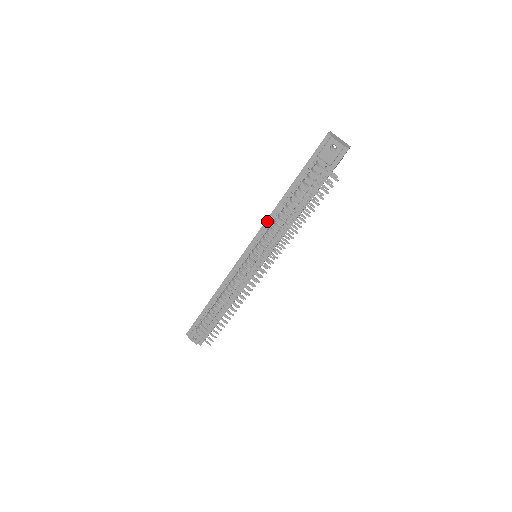
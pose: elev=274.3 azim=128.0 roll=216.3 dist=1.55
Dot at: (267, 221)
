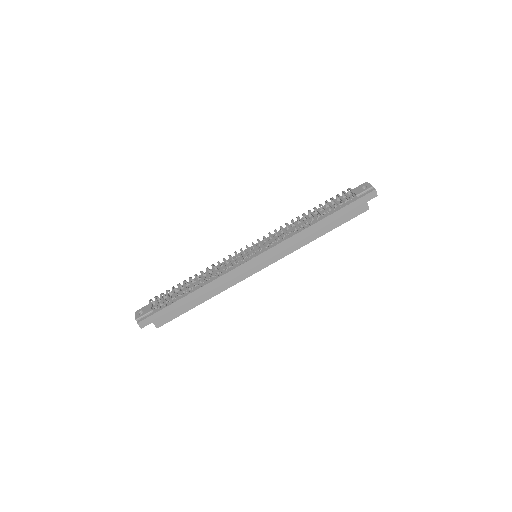
Dot at: (285, 228)
